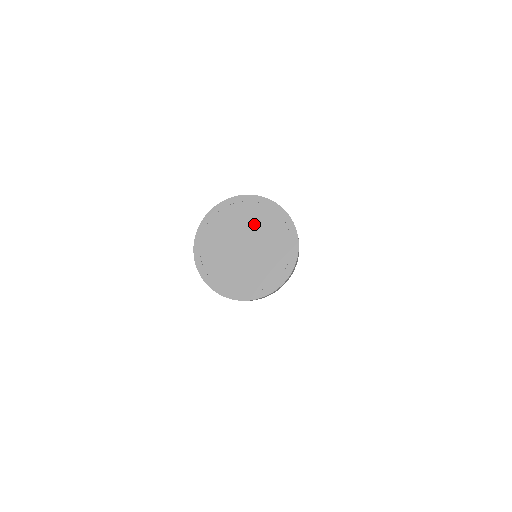
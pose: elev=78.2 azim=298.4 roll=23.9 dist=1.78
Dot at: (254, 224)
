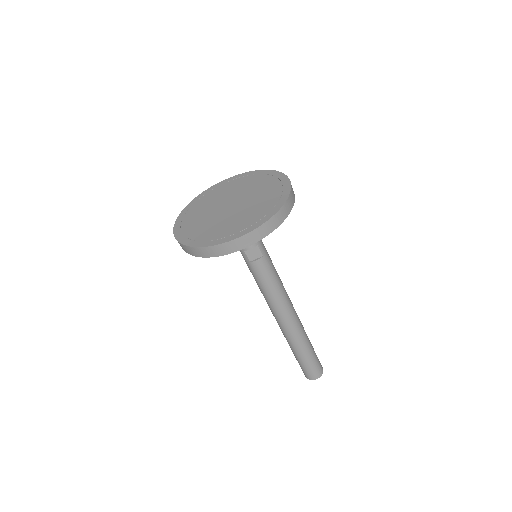
Dot at: (248, 188)
